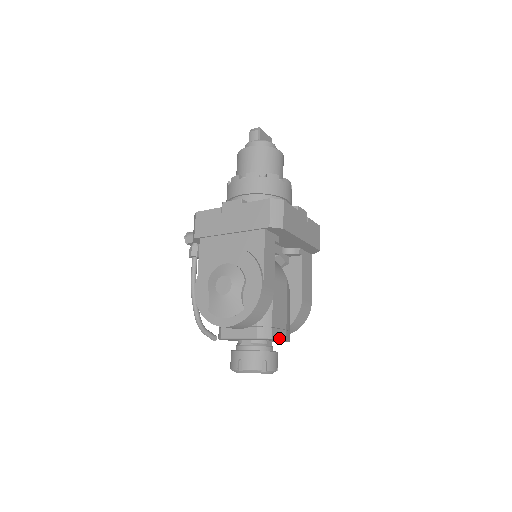
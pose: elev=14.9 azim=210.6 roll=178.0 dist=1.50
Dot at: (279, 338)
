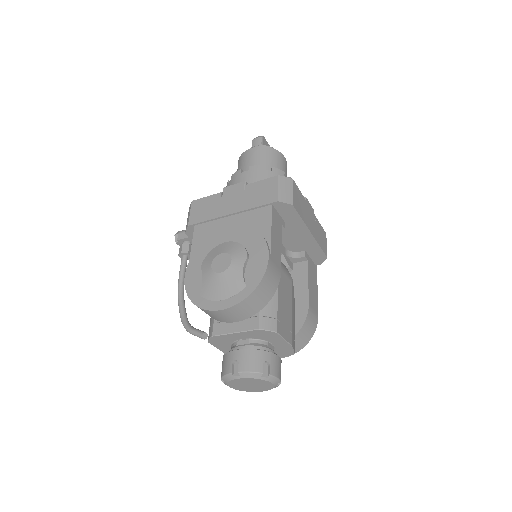
Dot at: (284, 337)
